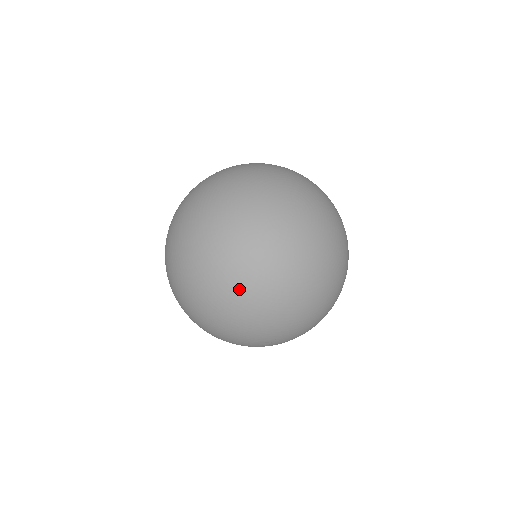
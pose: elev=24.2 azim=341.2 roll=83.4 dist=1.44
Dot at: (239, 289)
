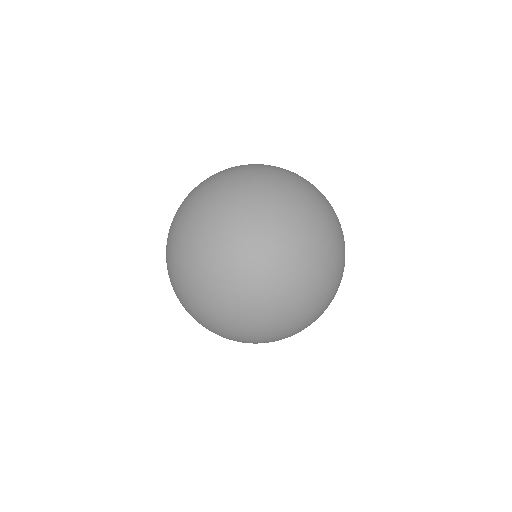
Dot at: (243, 229)
